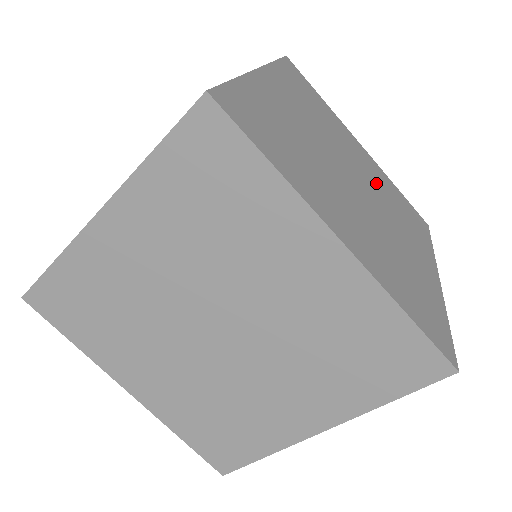
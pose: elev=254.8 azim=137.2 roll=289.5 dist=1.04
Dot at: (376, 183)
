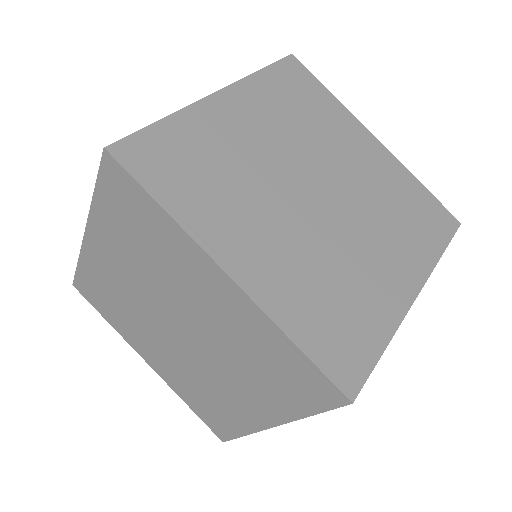
Dot at: (368, 186)
